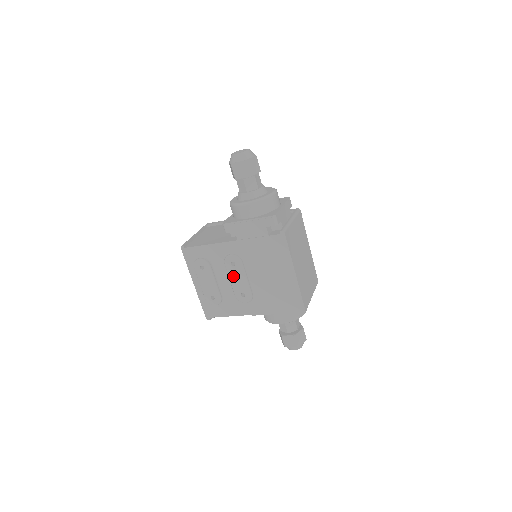
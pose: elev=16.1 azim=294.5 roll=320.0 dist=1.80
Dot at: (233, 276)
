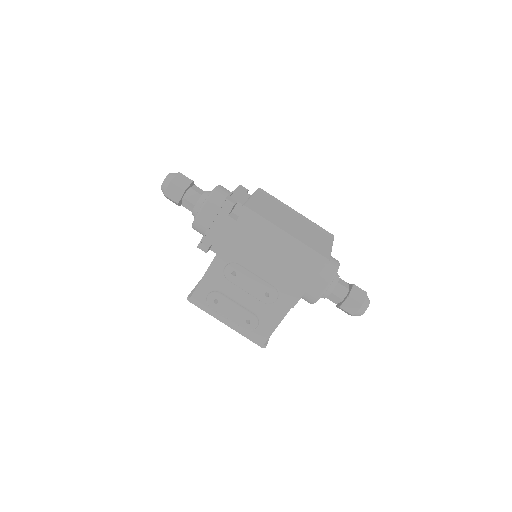
Dot at: (244, 285)
